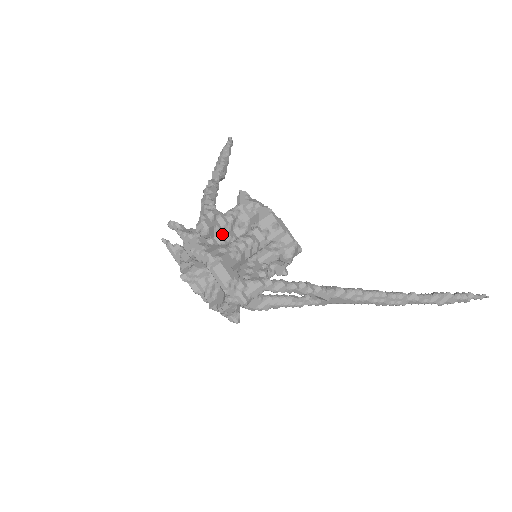
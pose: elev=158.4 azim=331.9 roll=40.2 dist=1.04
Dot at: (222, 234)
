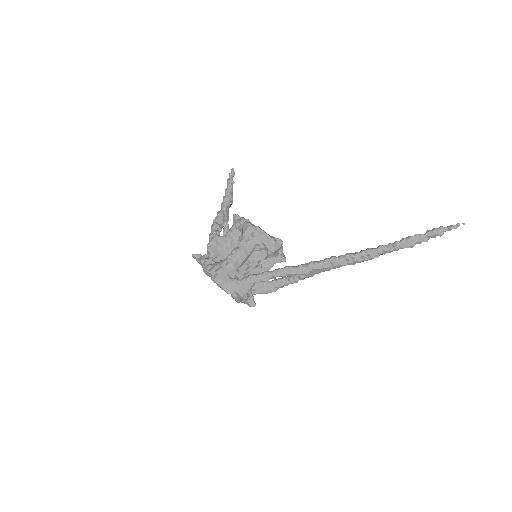
Dot at: (225, 251)
